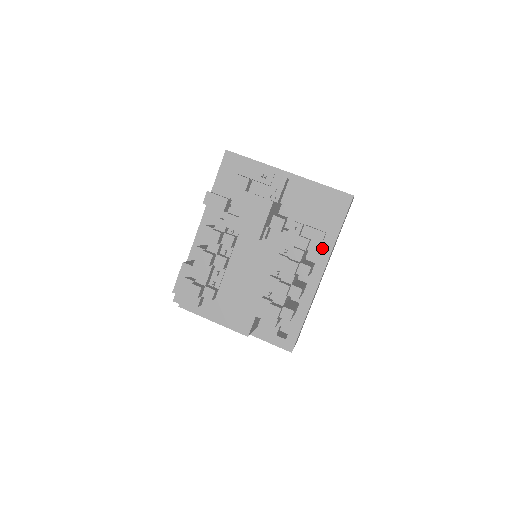
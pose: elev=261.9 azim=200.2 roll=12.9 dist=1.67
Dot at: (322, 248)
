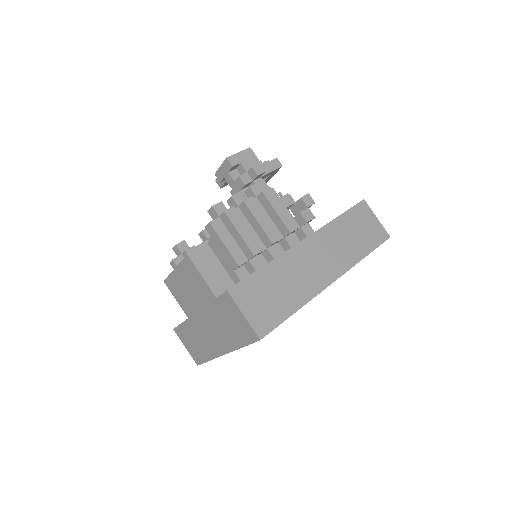
Dot at: occluded
